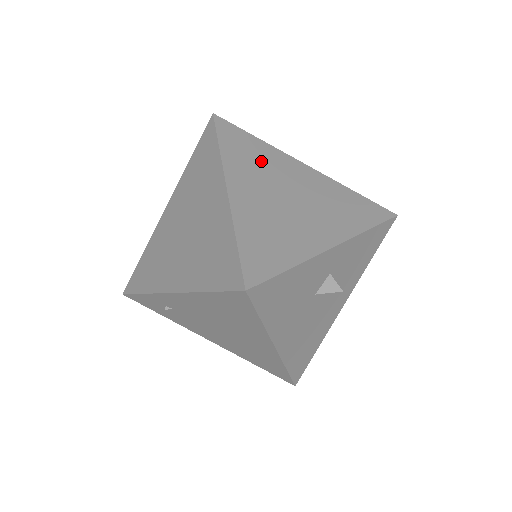
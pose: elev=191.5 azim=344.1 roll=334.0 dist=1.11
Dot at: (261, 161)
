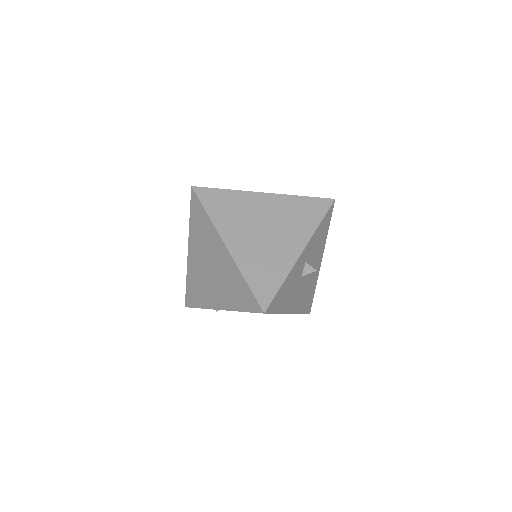
Dot at: (237, 210)
